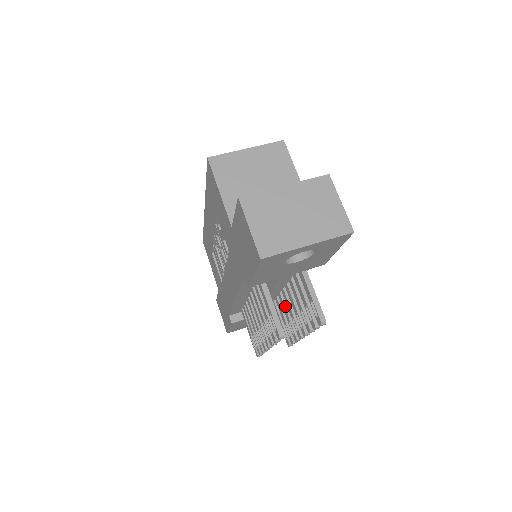
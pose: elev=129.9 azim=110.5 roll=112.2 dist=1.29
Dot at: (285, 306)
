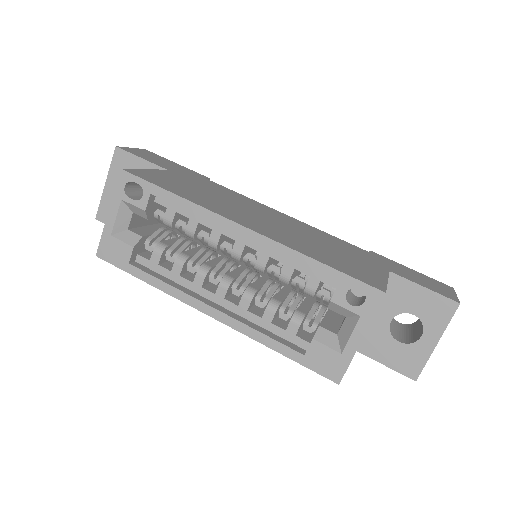
Dot at: occluded
